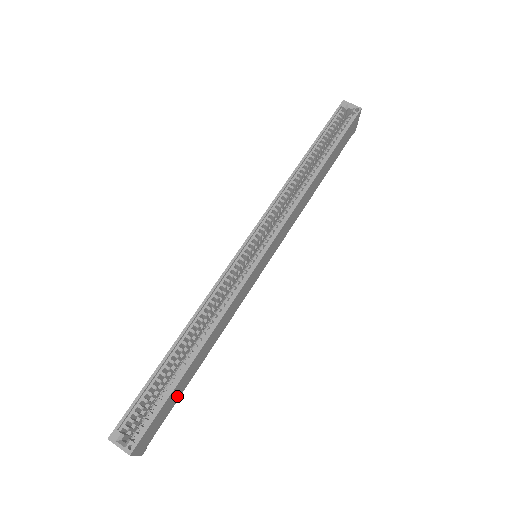
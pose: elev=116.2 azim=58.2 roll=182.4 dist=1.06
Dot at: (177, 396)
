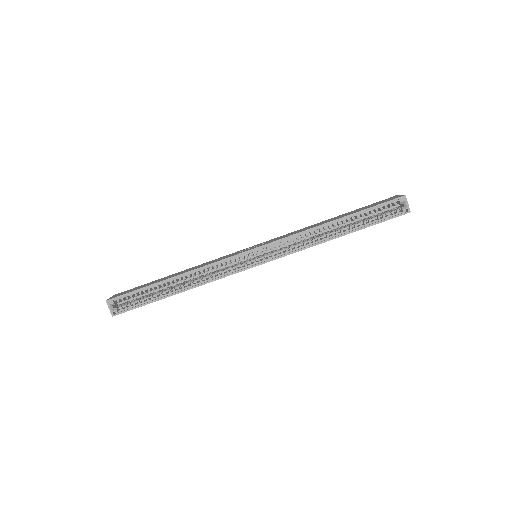
Dot at: occluded
